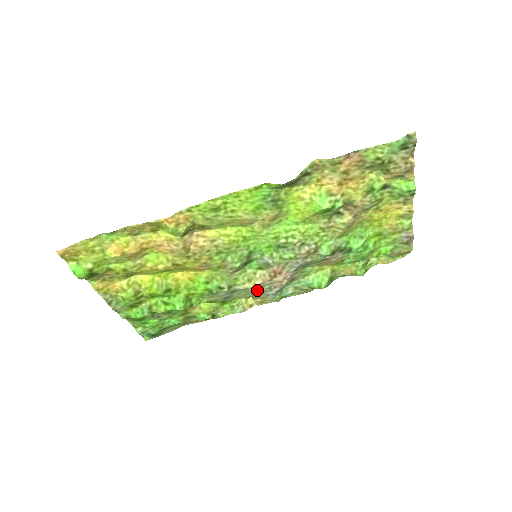
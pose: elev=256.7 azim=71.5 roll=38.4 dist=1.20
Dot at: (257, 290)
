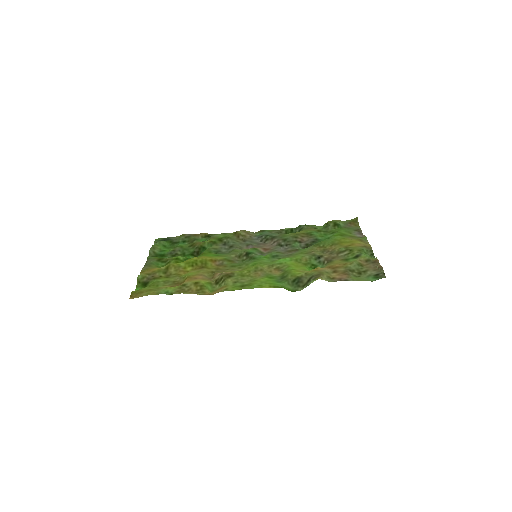
Dot at: (247, 243)
